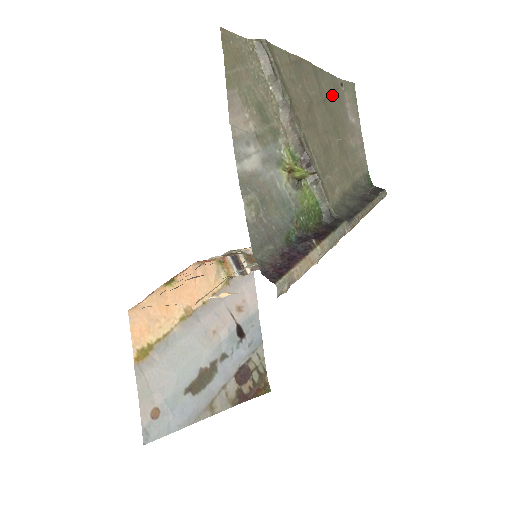
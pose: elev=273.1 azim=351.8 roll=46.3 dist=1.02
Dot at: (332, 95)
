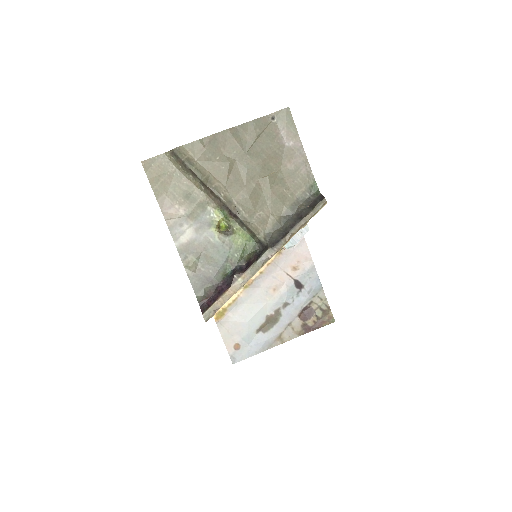
Dot at: (260, 138)
